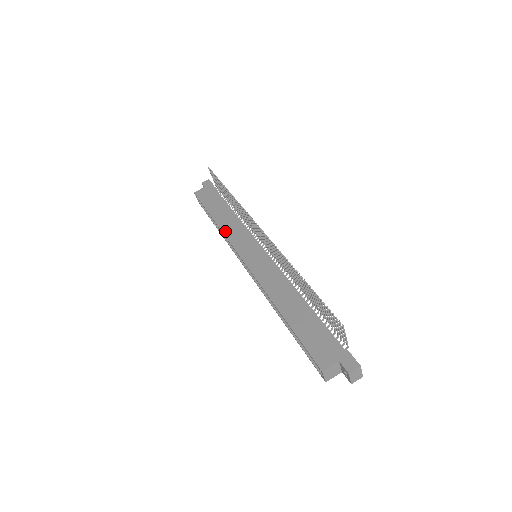
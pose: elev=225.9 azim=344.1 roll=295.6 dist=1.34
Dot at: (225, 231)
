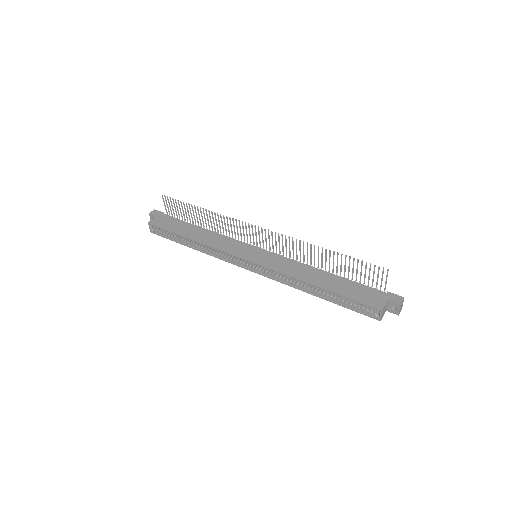
Dot at: (212, 244)
